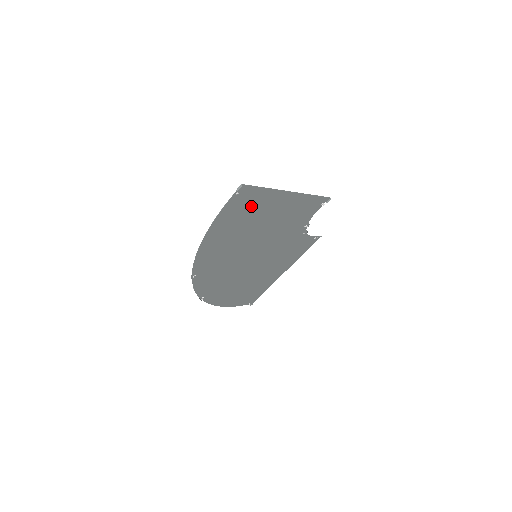
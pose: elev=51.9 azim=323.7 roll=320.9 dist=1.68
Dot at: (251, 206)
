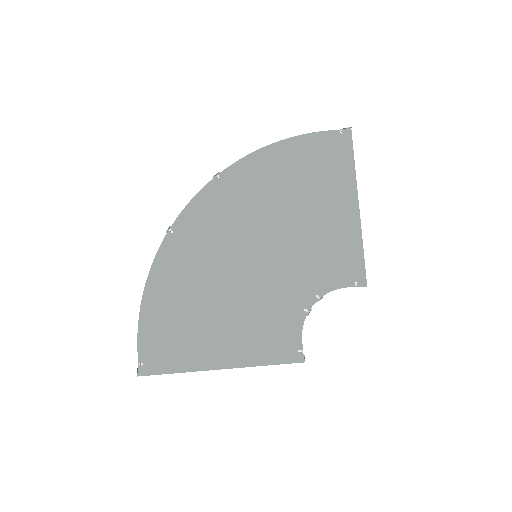
Dot at: (329, 167)
